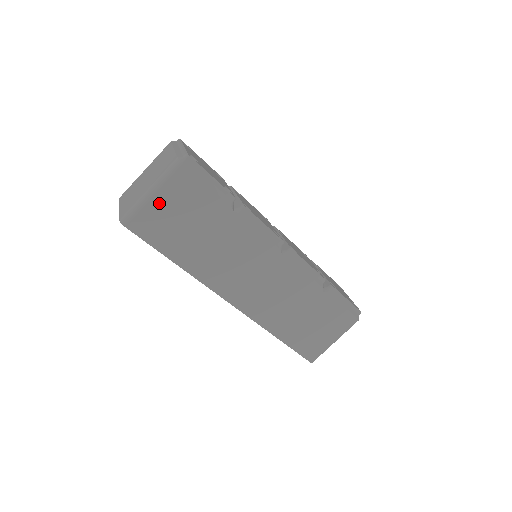
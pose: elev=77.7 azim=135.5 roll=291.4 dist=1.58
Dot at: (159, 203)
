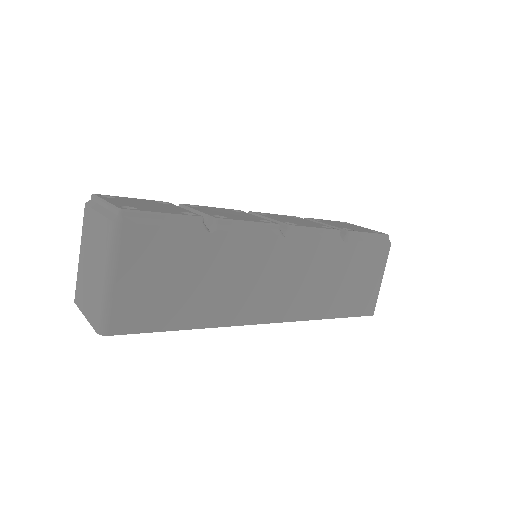
Dot at: (127, 284)
